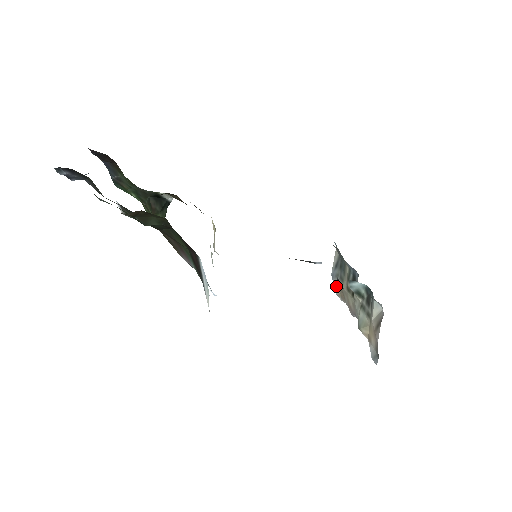
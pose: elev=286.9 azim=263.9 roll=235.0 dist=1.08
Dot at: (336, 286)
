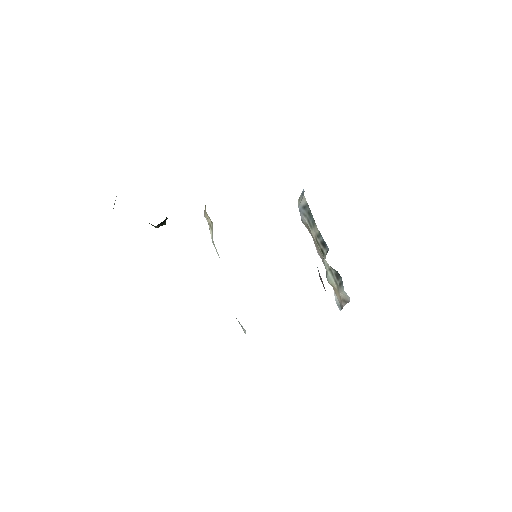
Dot at: (303, 220)
